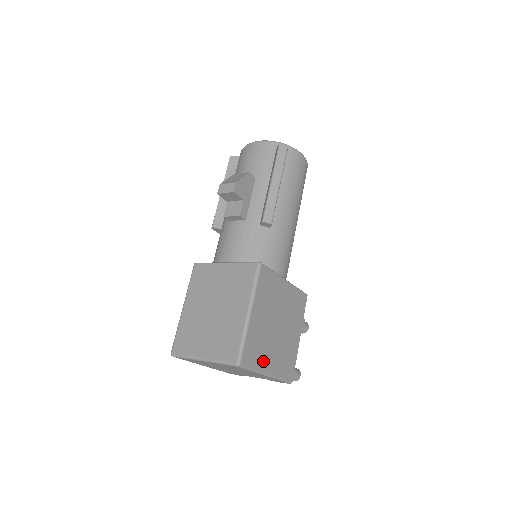
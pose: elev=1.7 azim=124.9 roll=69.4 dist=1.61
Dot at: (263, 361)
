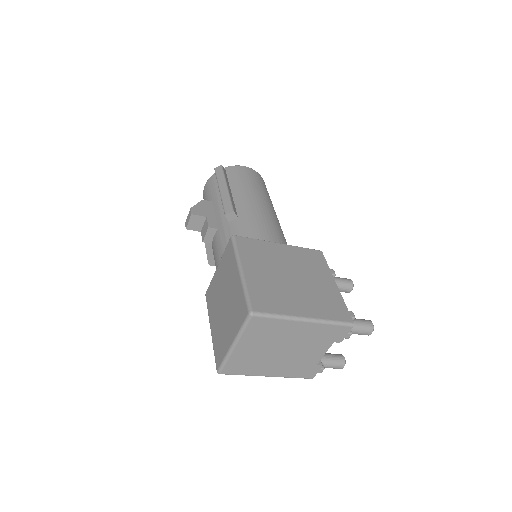
Dot at: (288, 307)
